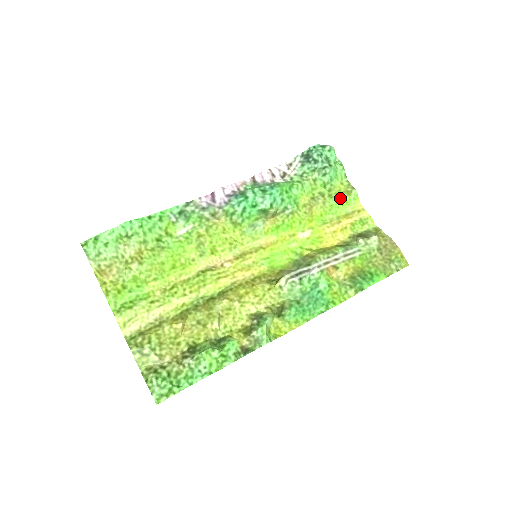
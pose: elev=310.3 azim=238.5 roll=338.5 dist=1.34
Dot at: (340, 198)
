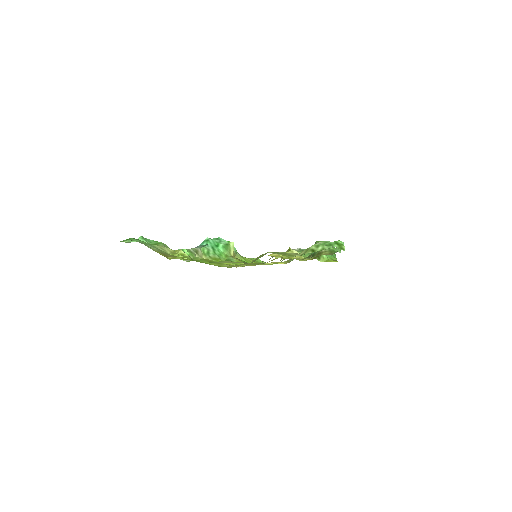
Dot at: occluded
